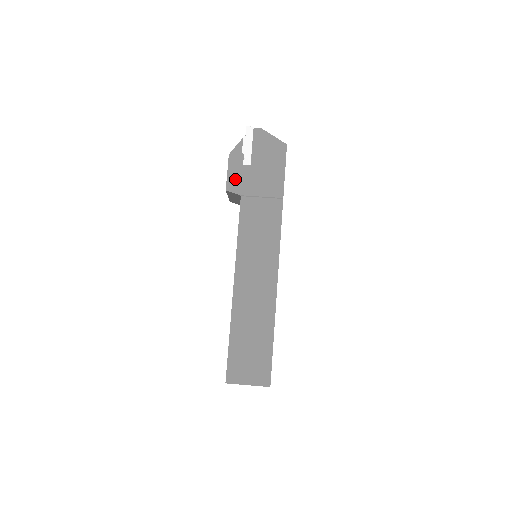
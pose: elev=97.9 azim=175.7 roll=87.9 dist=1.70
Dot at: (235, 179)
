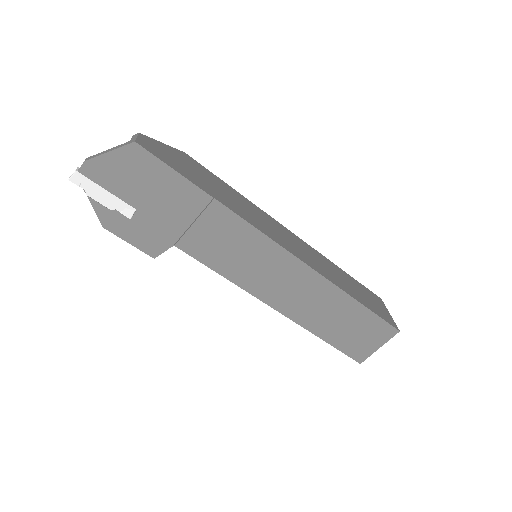
Dot at: (145, 240)
